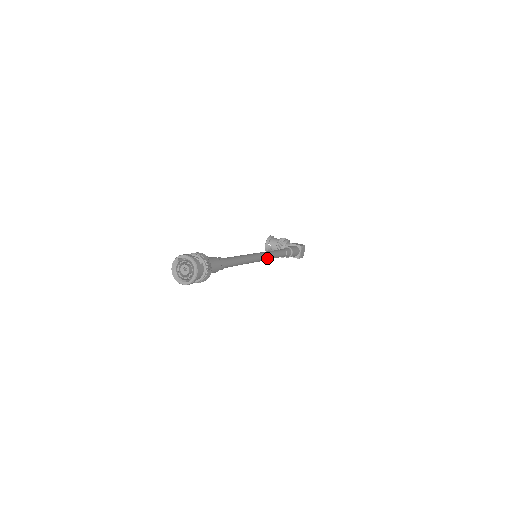
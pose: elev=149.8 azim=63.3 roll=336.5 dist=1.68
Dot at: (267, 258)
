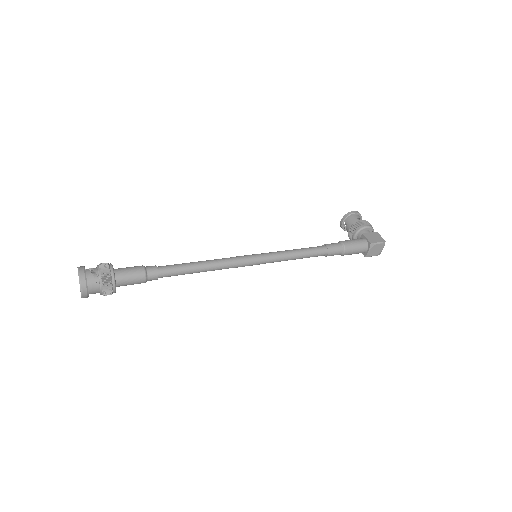
Dot at: (272, 261)
